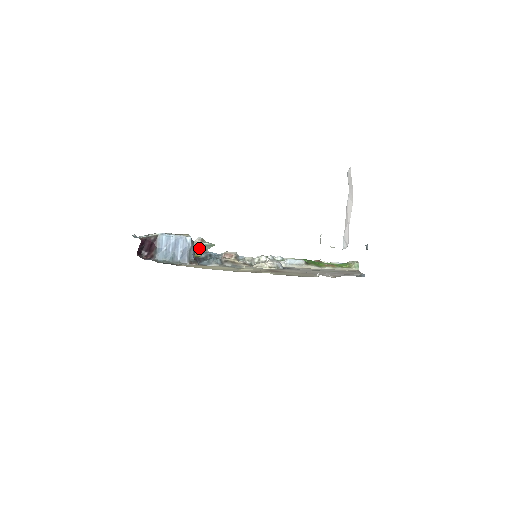
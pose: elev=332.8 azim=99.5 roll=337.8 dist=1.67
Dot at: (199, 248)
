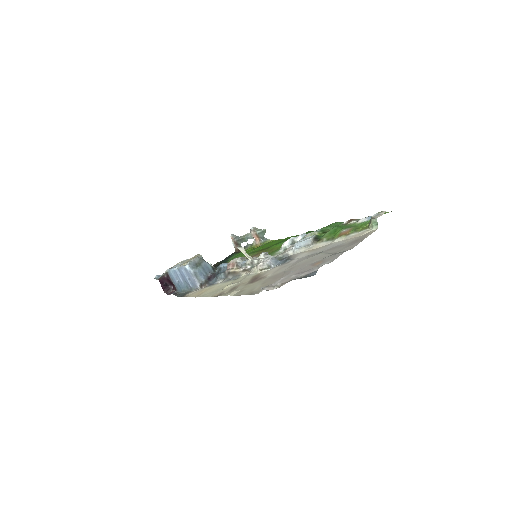
Dot at: (256, 238)
